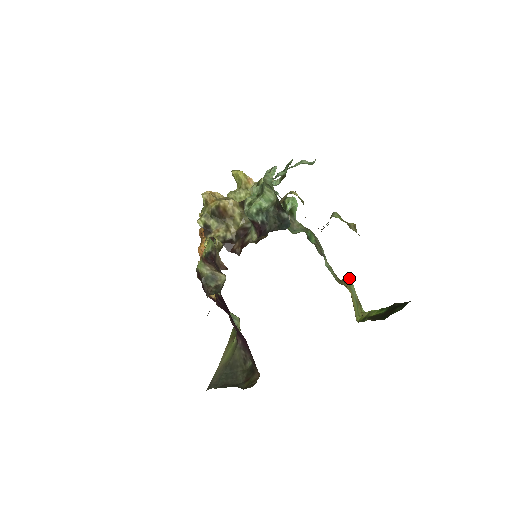
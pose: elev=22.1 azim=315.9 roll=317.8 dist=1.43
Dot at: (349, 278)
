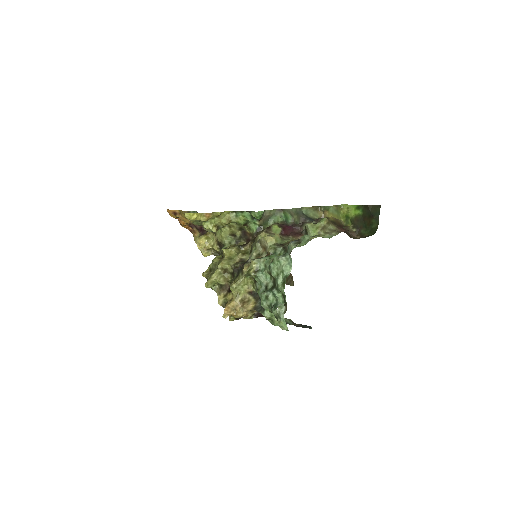
Dot at: (325, 207)
